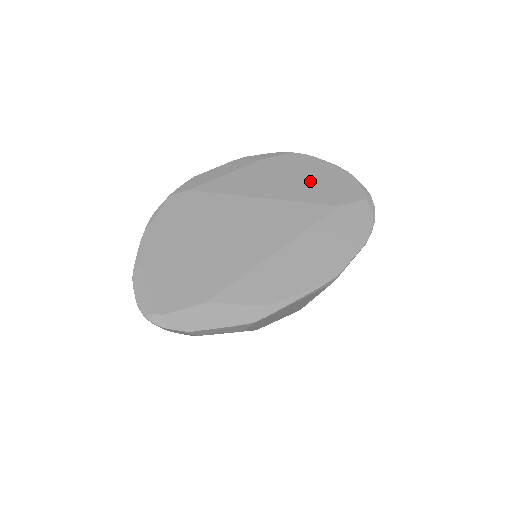
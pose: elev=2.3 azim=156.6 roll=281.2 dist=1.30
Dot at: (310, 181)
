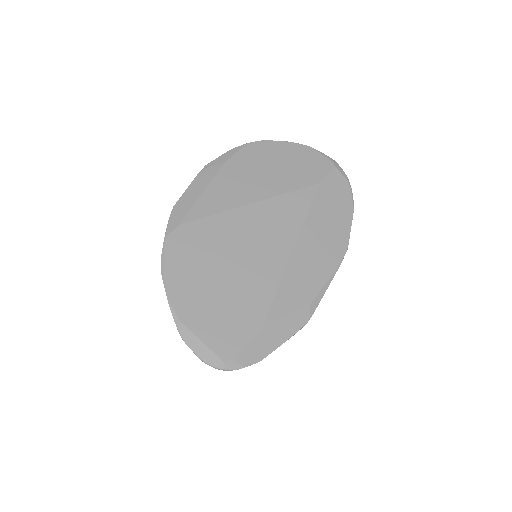
Dot at: (281, 168)
